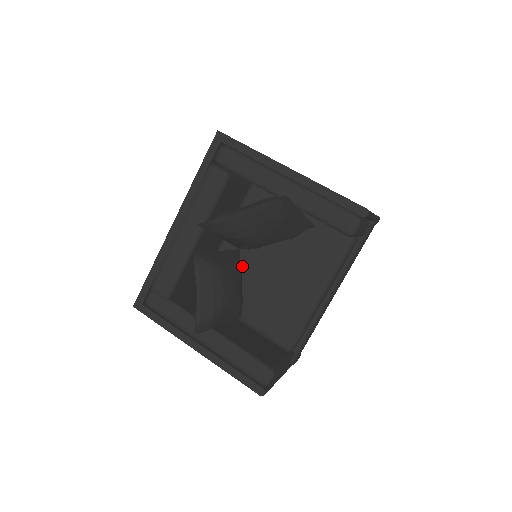
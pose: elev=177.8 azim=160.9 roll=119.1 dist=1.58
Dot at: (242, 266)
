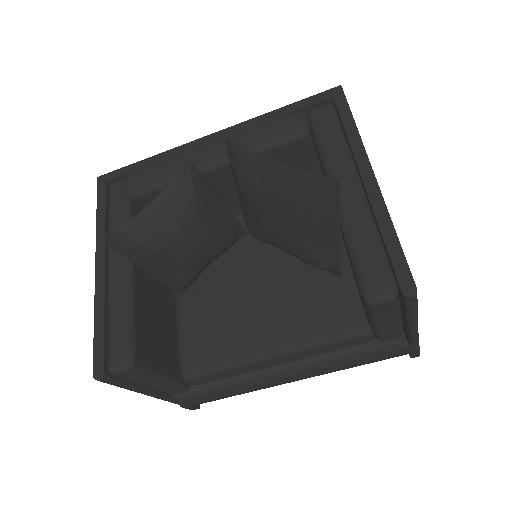
Dot at: (233, 250)
